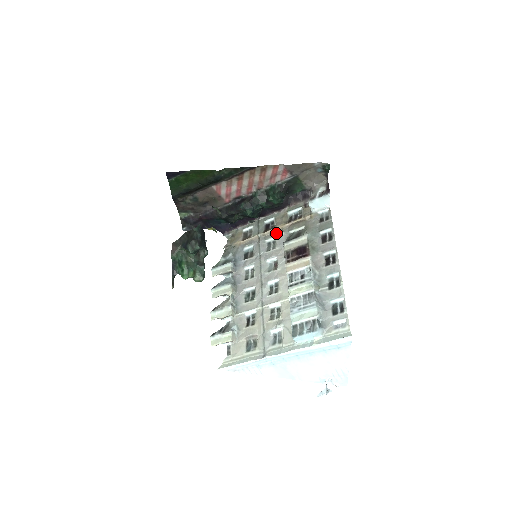
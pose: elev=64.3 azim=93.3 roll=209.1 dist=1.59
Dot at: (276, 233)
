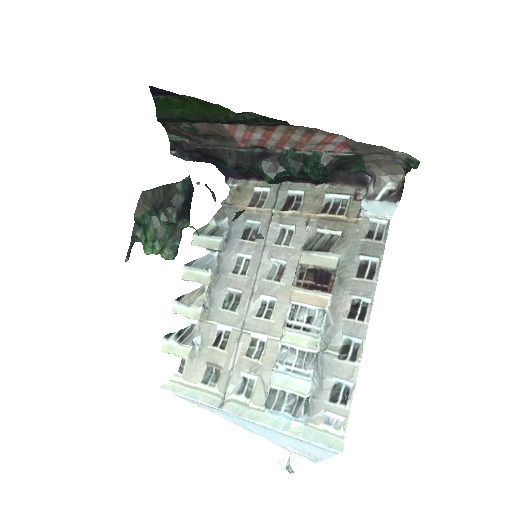
Dot at: (298, 221)
